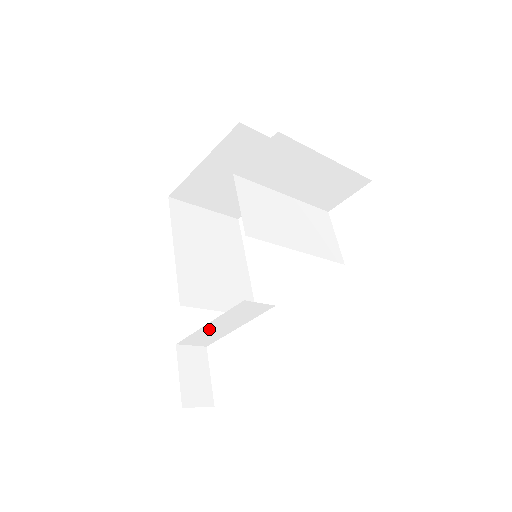
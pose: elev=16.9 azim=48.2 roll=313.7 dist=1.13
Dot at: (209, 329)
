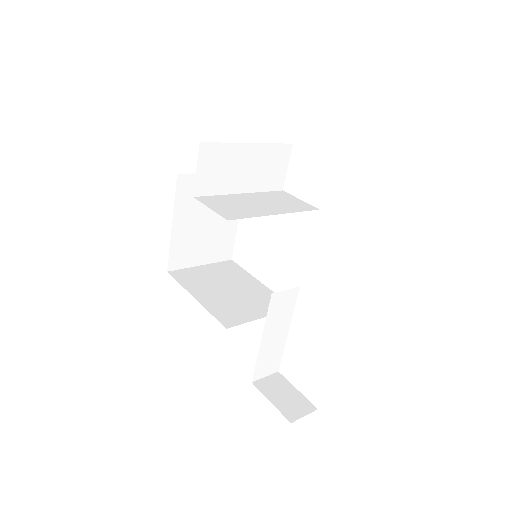
Dot at: (266, 347)
